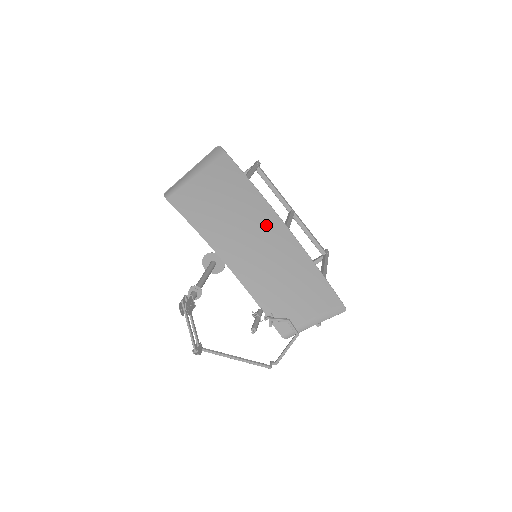
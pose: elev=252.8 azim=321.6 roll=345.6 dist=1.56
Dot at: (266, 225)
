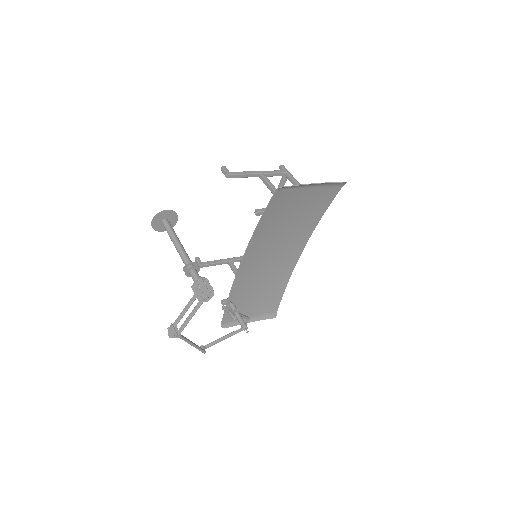
Dot at: (295, 243)
